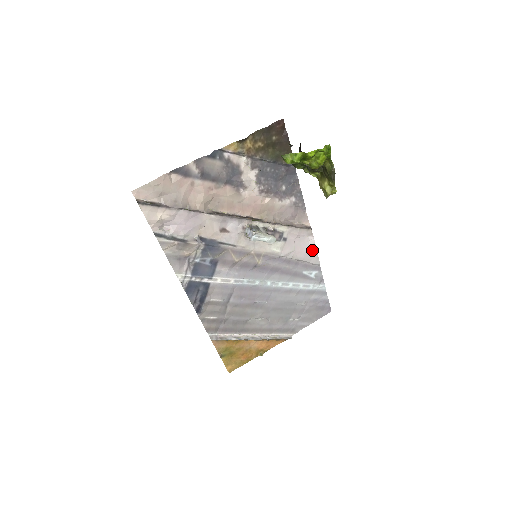
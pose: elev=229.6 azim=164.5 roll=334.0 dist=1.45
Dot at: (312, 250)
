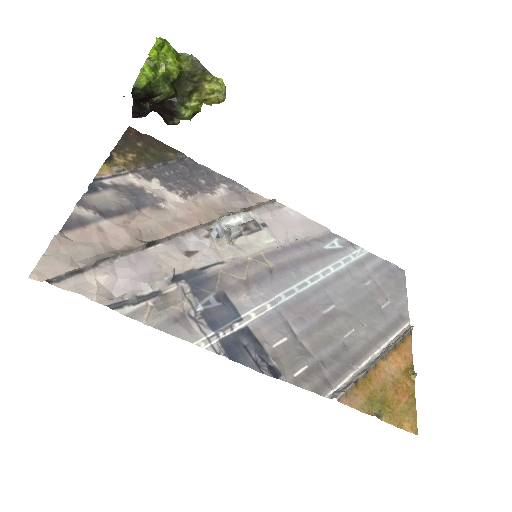
Dot at: (303, 220)
